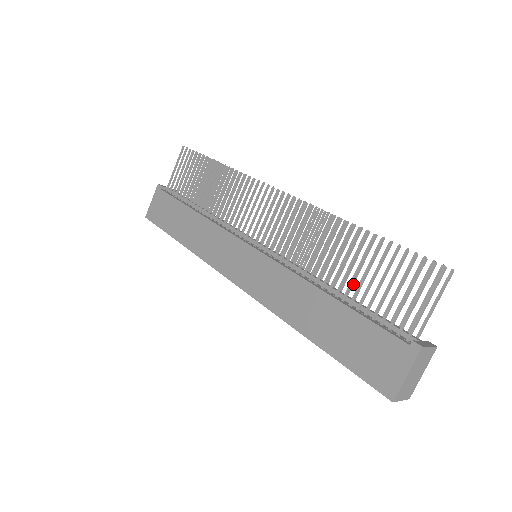
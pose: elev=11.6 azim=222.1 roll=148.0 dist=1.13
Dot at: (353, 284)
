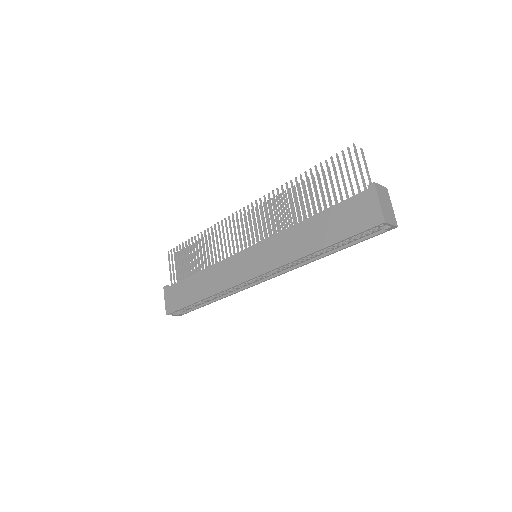
Dot at: (321, 209)
